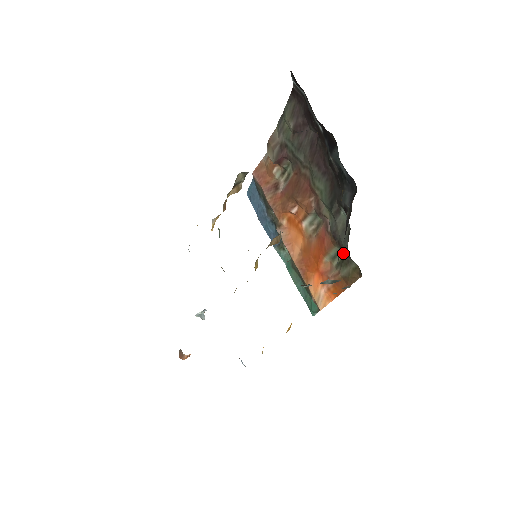
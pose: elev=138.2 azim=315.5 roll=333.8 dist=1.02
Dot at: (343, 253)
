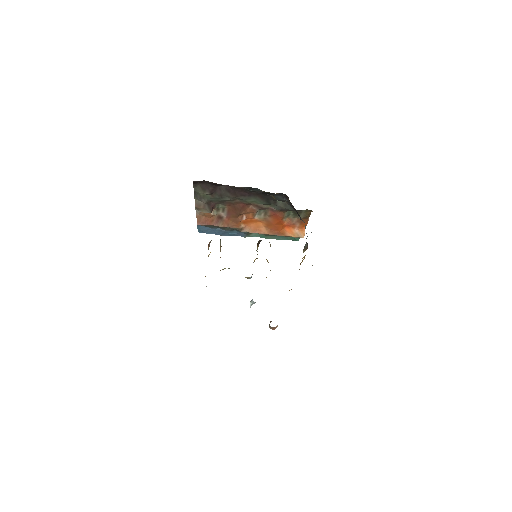
Dot at: (293, 211)
